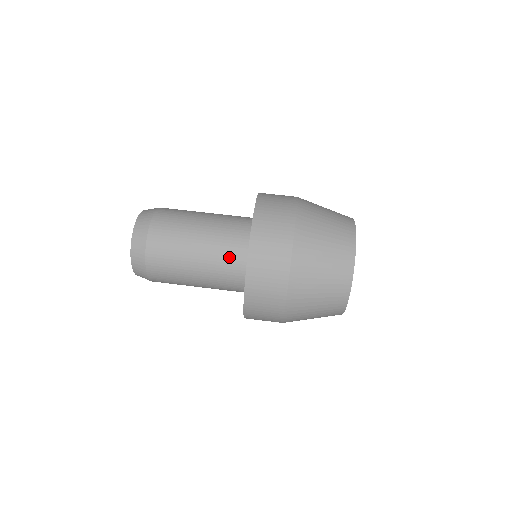
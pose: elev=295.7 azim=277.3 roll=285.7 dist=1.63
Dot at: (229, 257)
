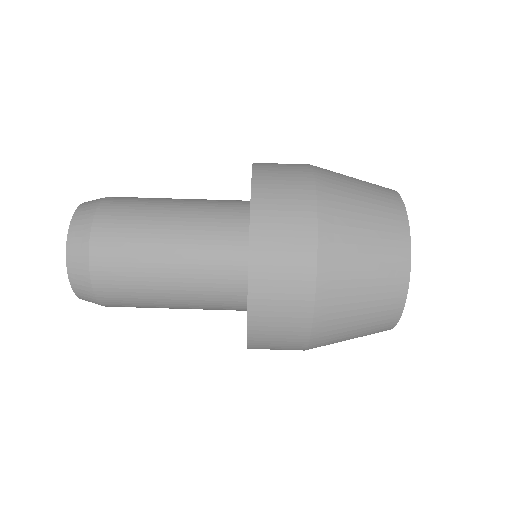
Dot at: (220, 223)
